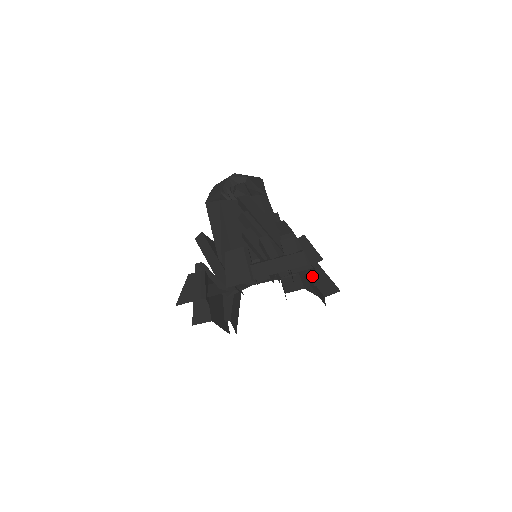
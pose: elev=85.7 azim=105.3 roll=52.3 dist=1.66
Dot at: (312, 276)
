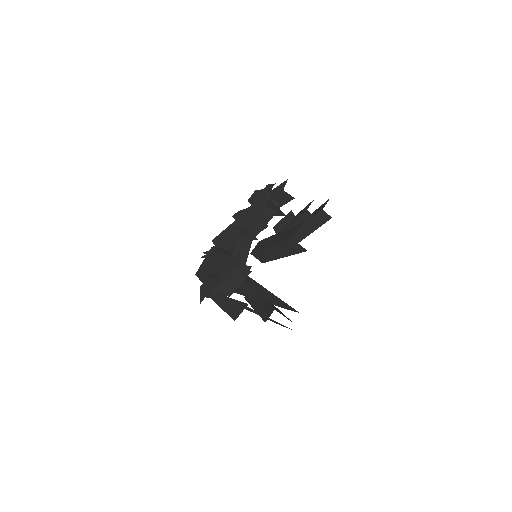
Dot at: (302, 213)
